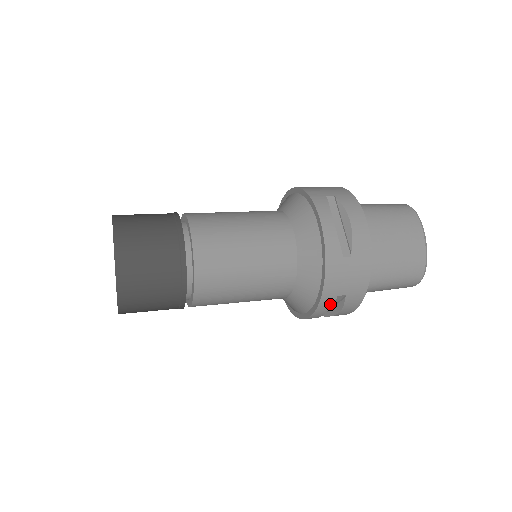
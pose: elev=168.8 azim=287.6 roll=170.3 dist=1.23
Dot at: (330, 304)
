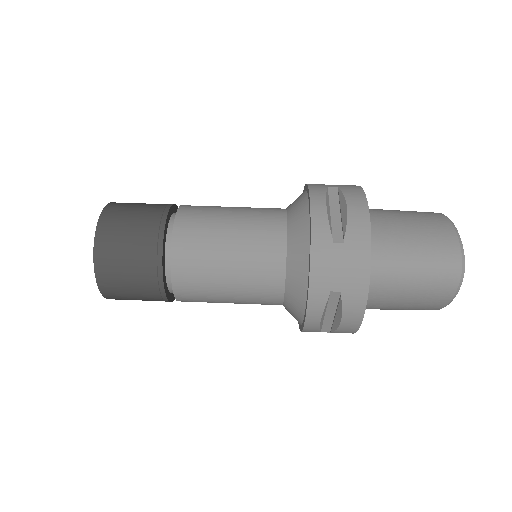
Dot at: occluded
